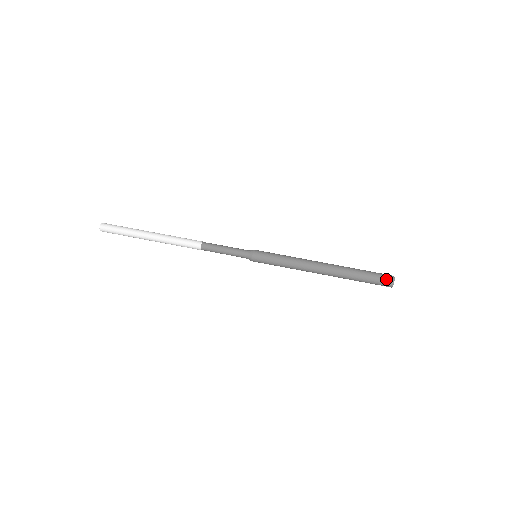
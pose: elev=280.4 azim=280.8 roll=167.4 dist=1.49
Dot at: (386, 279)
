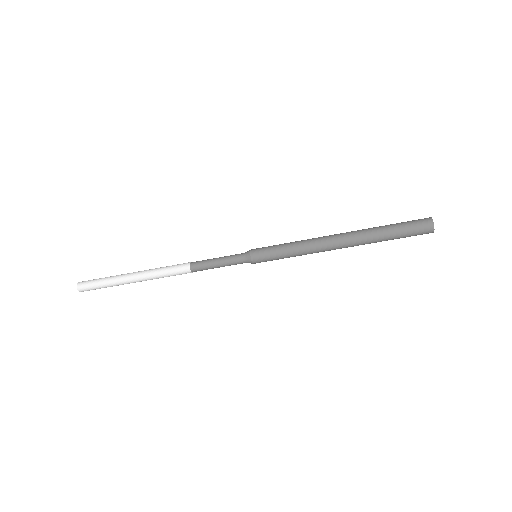
Dot at: (423, 231)
